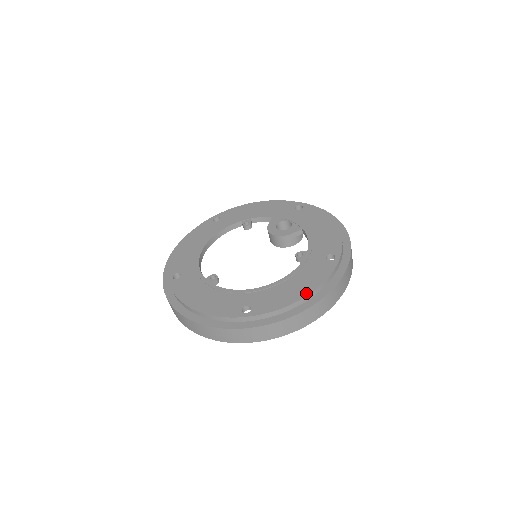
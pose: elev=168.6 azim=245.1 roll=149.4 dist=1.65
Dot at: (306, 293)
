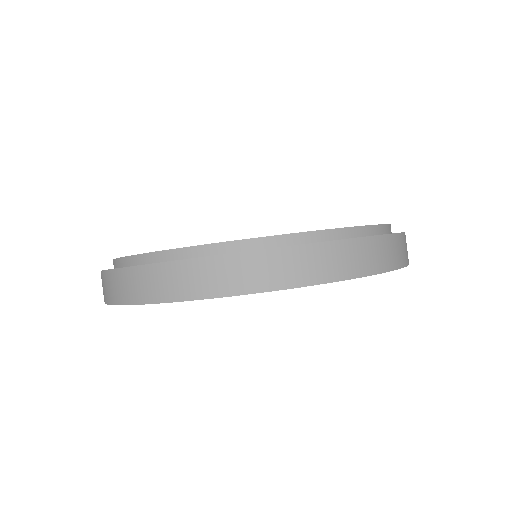
Dot at: (308, 231)
